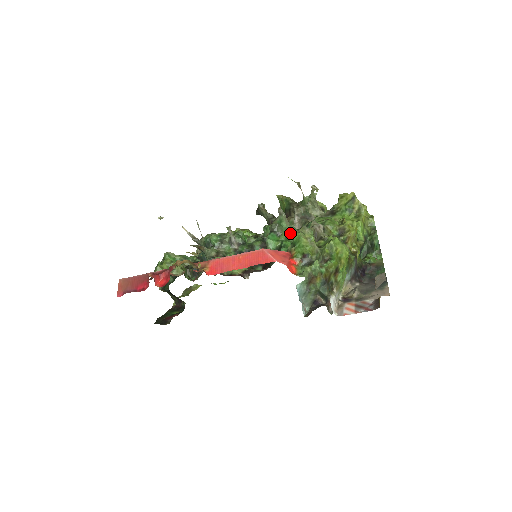
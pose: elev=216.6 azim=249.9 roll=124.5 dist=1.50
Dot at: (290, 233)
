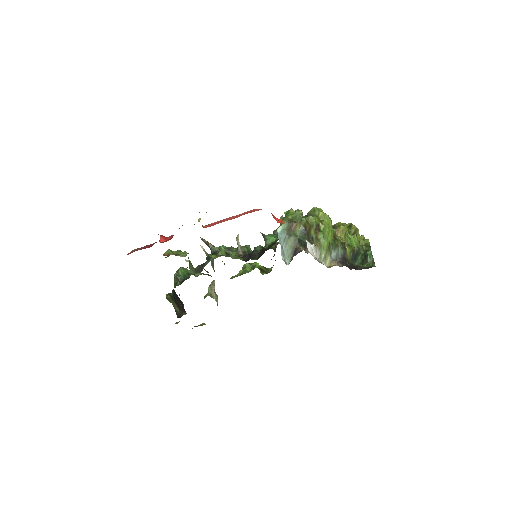
Dot at: occluded
